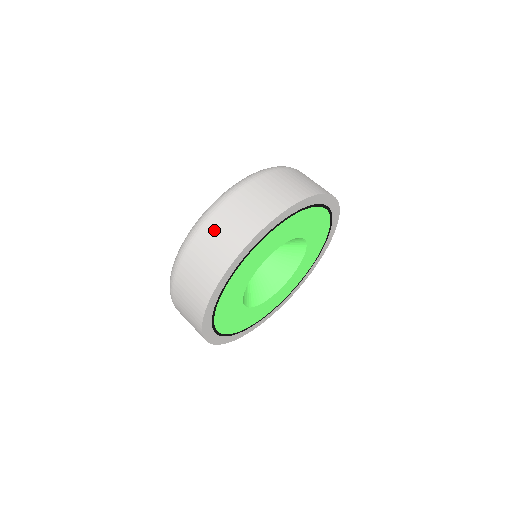
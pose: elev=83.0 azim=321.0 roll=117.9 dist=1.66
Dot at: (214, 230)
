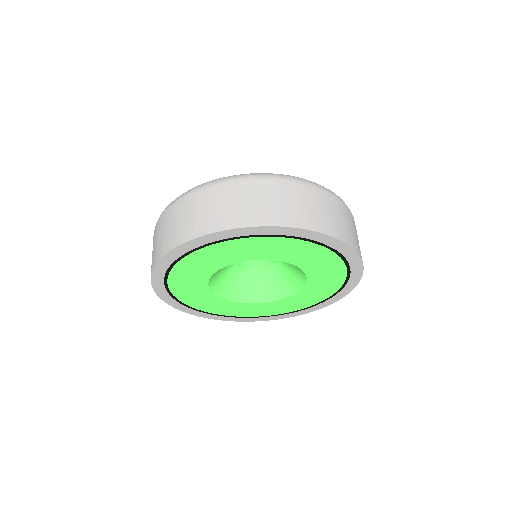
Dot at: (226, 194)
